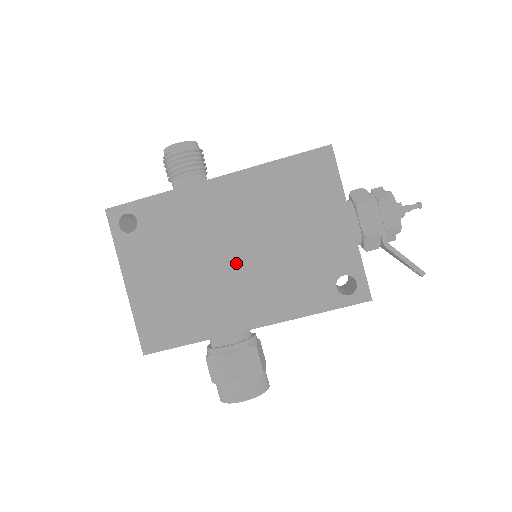
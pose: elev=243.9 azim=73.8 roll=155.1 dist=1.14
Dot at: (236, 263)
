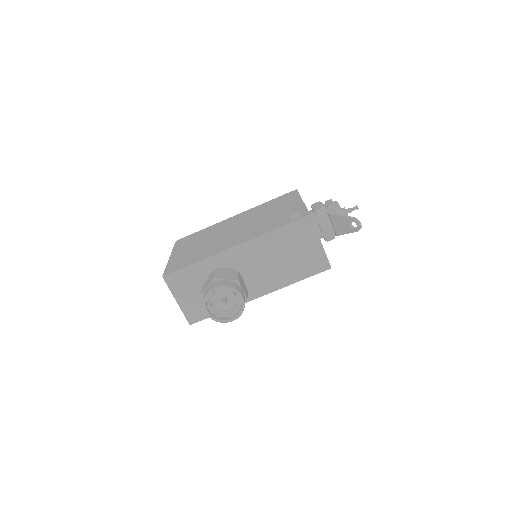
Dot at: (234, 231)
